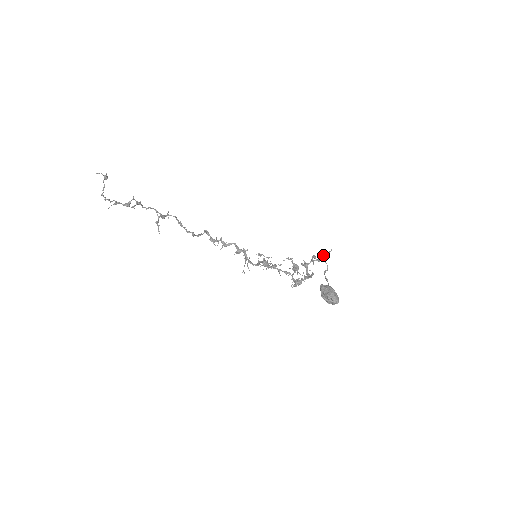
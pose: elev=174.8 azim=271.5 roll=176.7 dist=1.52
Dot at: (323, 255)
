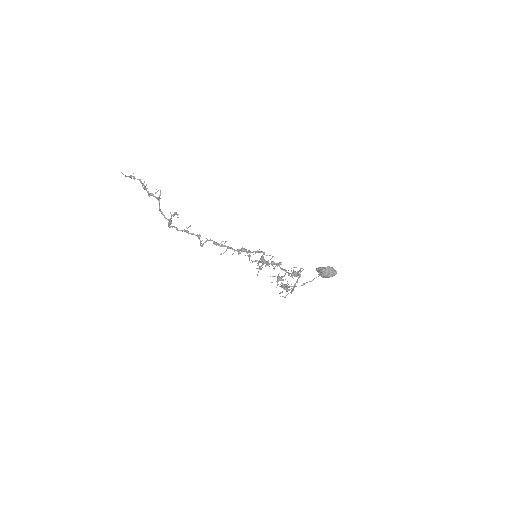
Dot at: (285, 296)
